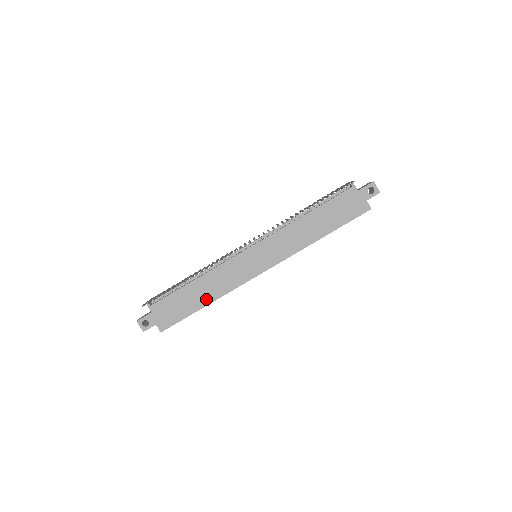
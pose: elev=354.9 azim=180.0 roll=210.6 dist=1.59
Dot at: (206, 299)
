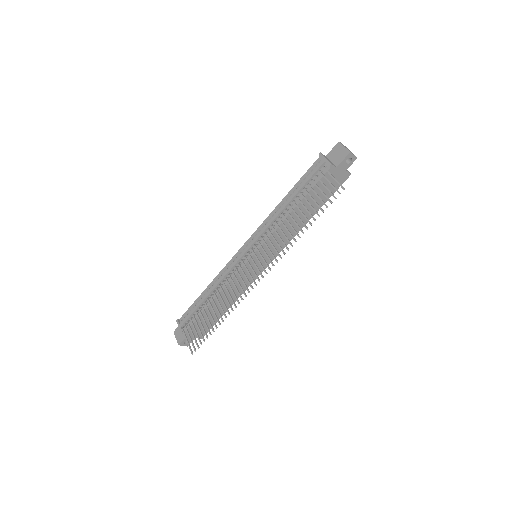
Dot at: (228, 305)
